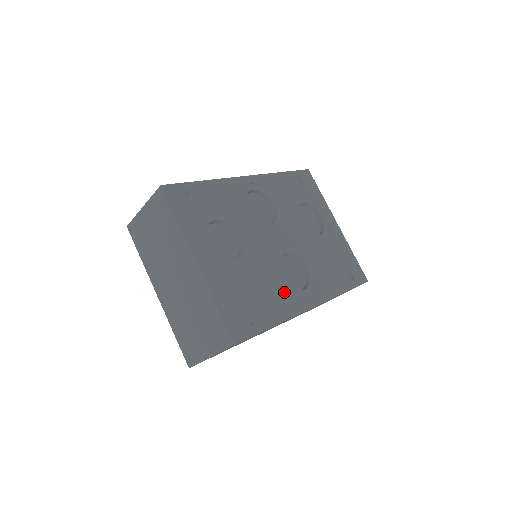
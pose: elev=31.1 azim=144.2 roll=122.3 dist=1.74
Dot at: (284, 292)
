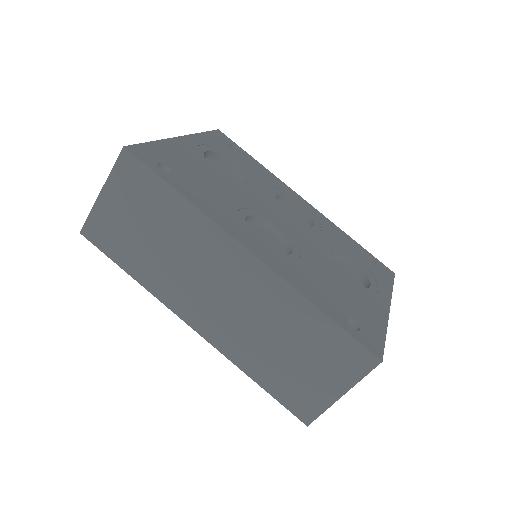
Dot at: (233, 215)
